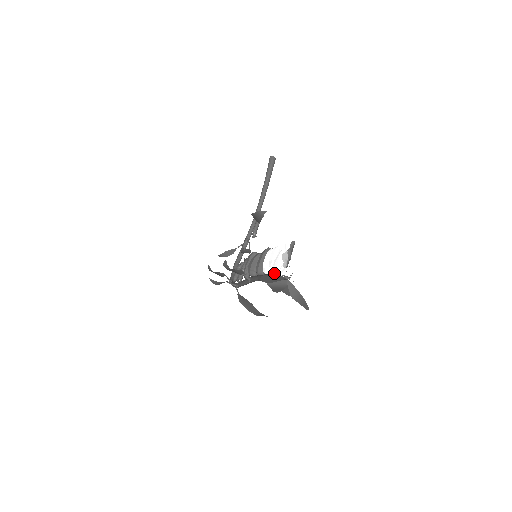
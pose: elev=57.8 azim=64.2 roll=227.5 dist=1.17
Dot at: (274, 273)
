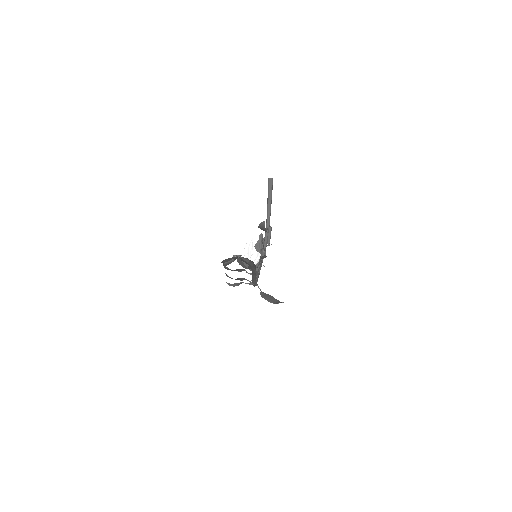
Dot at: occluded
